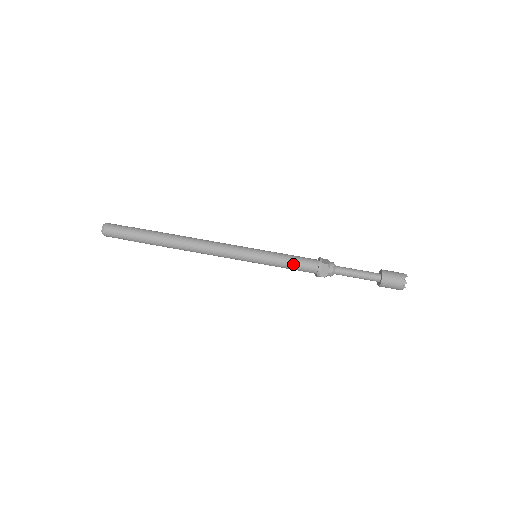
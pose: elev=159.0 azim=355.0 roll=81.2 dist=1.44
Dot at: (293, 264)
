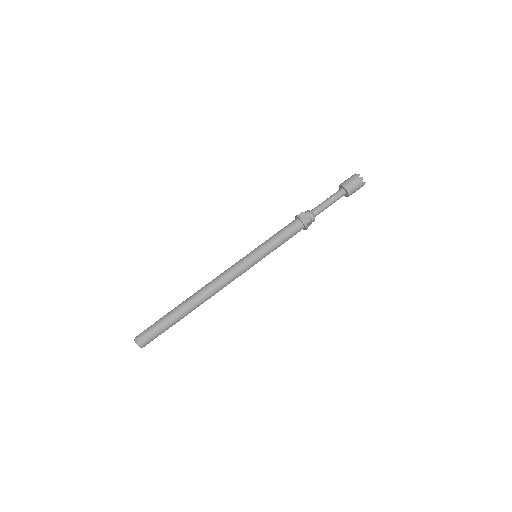
Dot at: (287, 240)
